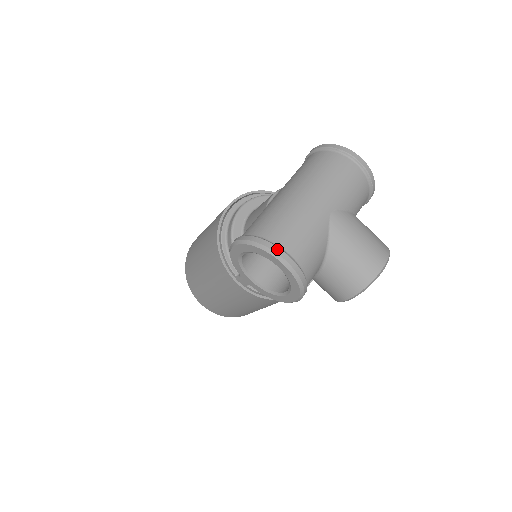
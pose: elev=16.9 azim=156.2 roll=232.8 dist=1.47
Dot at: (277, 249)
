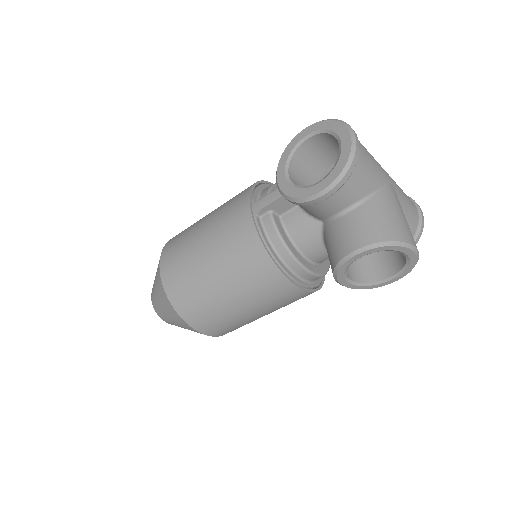
Dot at: occluded
